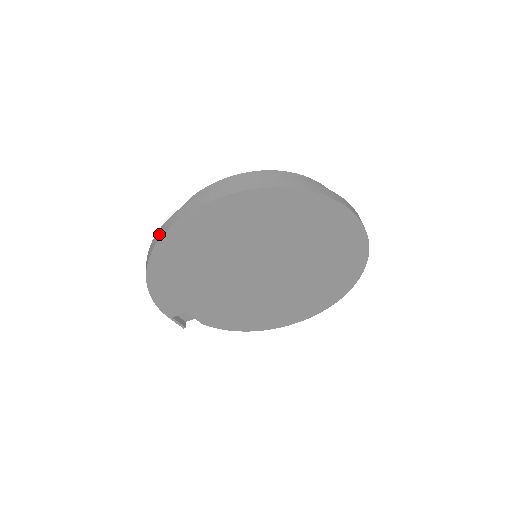
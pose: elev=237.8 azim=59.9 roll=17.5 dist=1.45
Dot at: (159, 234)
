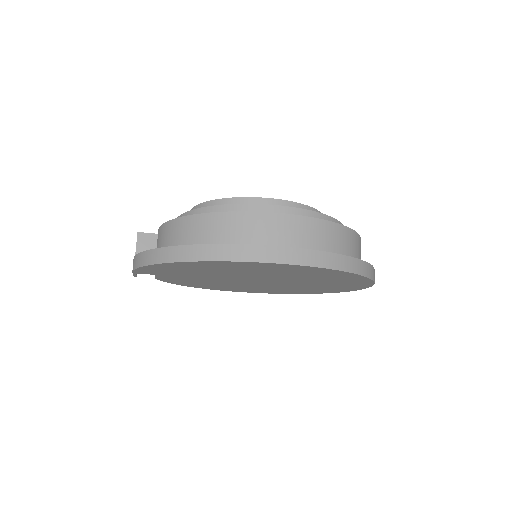
Dot at: (220, 253)
